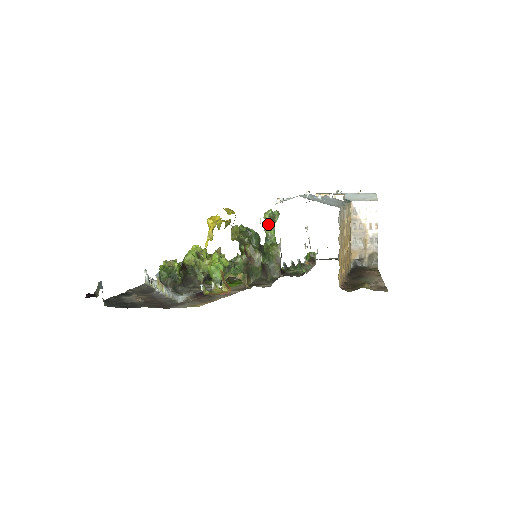
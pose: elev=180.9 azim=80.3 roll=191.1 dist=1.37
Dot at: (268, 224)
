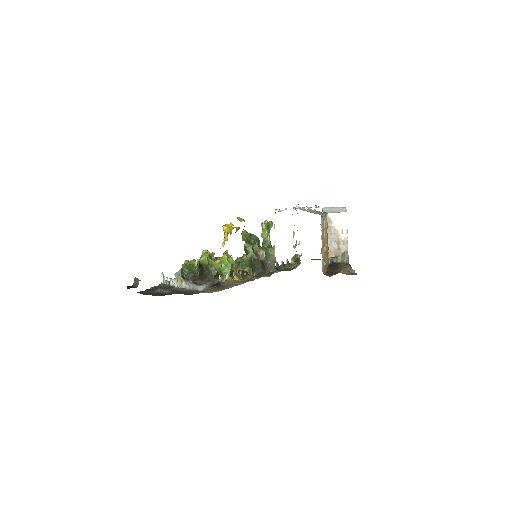
Dot at: (265, 231)
